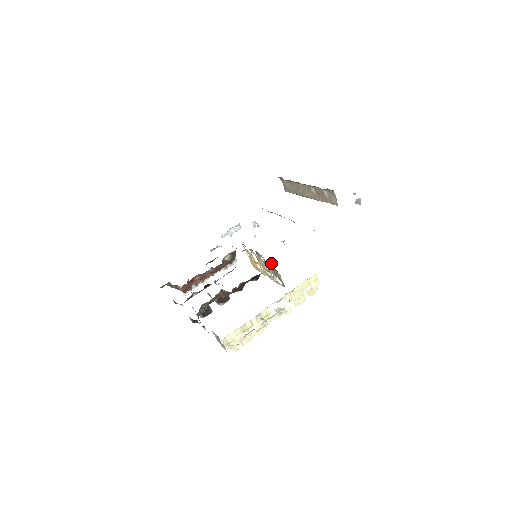
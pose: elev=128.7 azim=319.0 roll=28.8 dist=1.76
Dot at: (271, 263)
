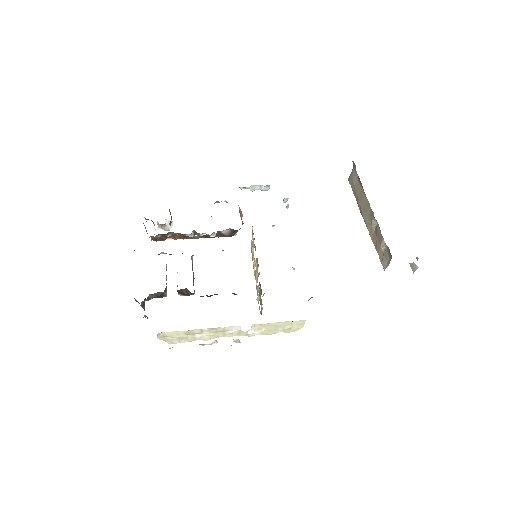
Dot at: occluded
